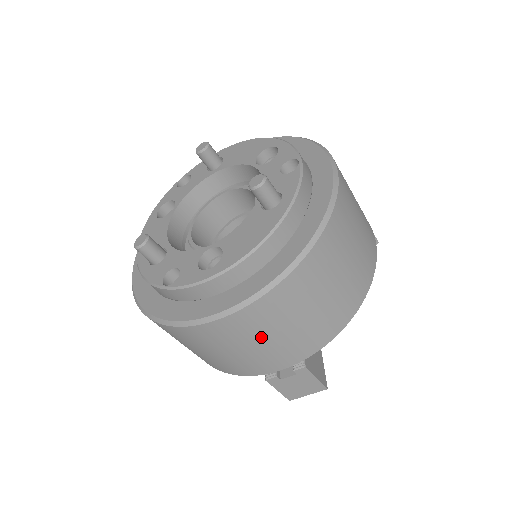
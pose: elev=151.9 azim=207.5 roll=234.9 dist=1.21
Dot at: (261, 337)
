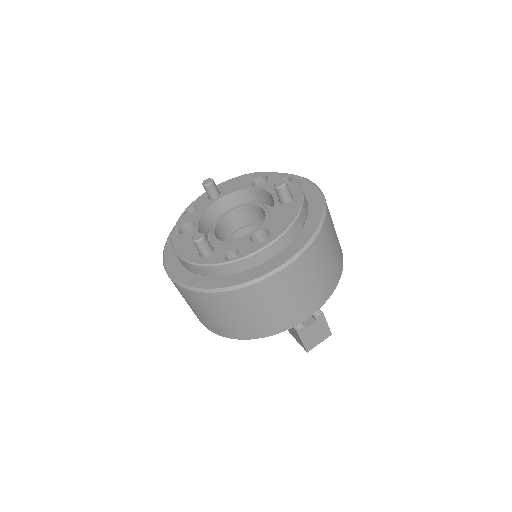
Dot at: (302, 285)
